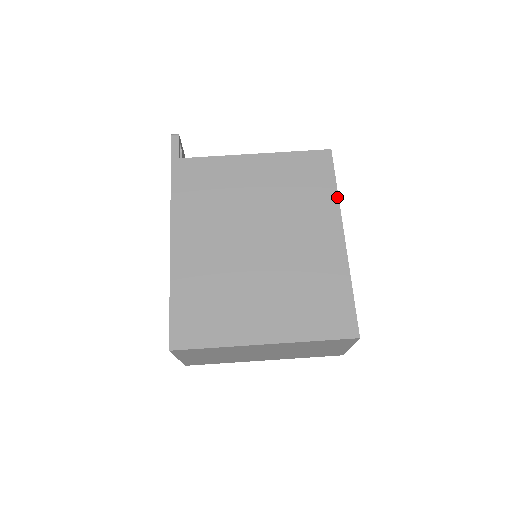
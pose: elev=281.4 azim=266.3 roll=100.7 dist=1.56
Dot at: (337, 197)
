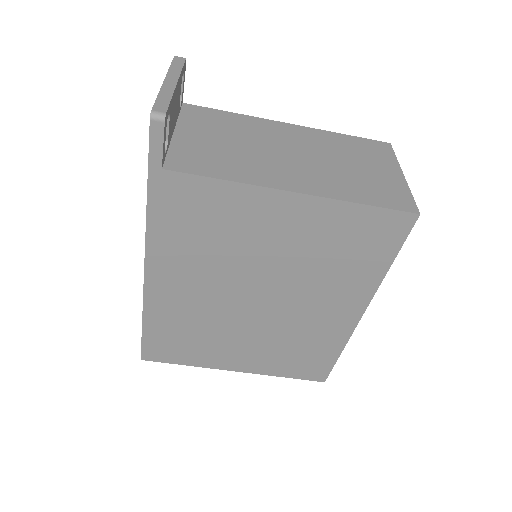
Dot at: (382, 277)
